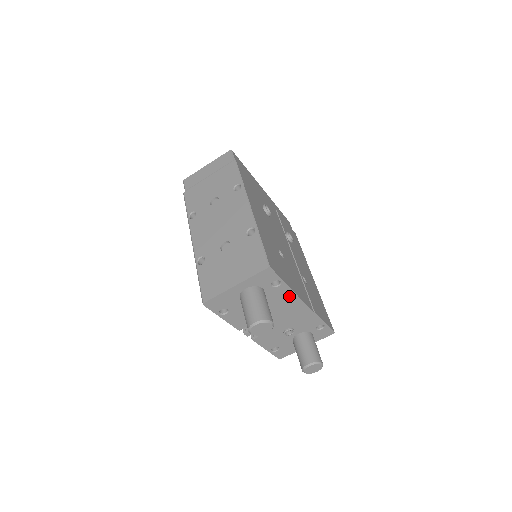
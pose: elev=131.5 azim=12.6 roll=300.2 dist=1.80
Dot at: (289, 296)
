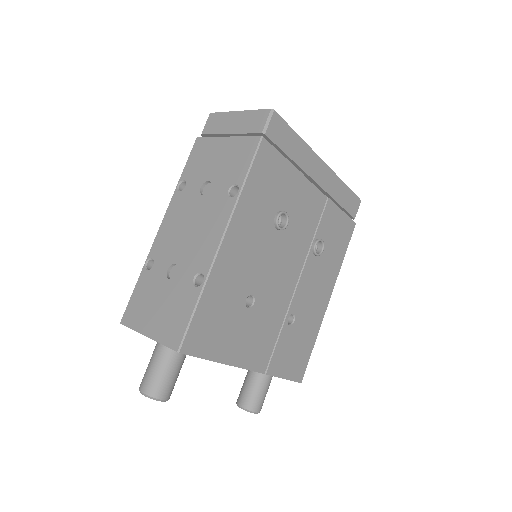
Dot at: occluded
